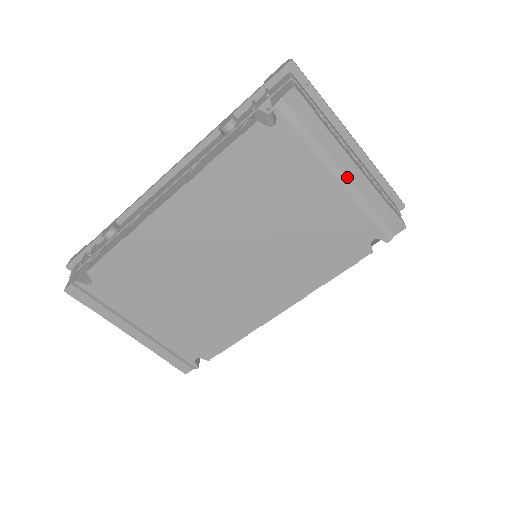
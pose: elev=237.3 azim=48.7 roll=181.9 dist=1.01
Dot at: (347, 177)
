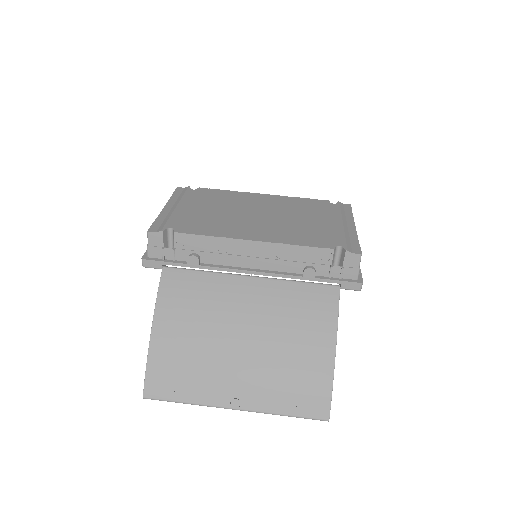
Dot at: (348, 227)
